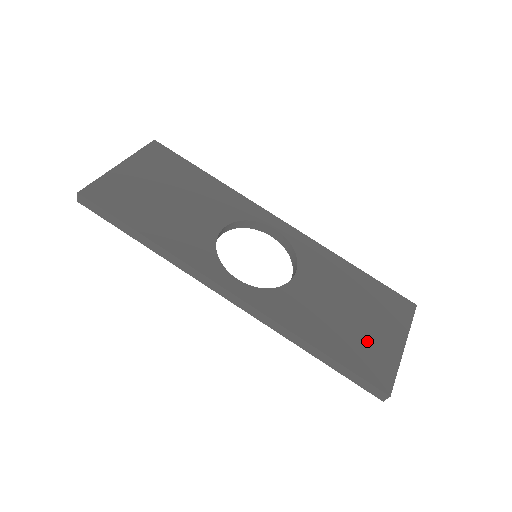
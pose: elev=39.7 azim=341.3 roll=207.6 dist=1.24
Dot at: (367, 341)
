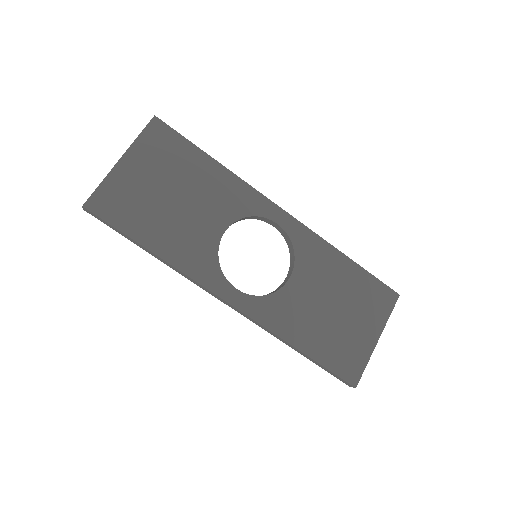
Dot at: (346, 339)
